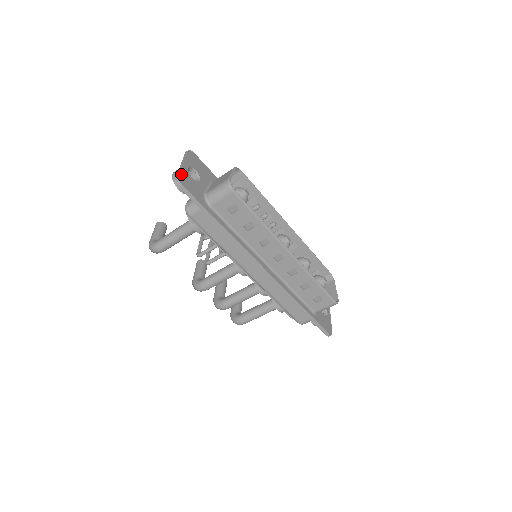
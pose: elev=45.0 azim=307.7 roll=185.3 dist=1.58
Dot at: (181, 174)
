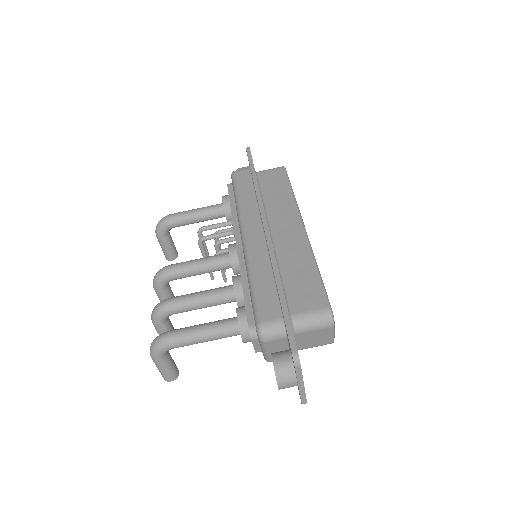
Dot at: occluded
